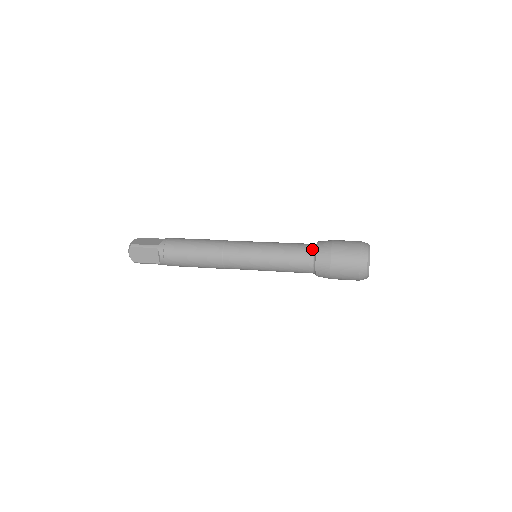
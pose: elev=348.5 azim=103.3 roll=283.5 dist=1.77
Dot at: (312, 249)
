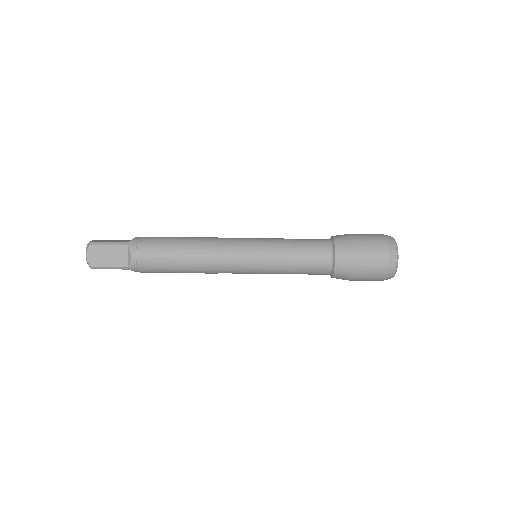
Dot at: (328, 241)
